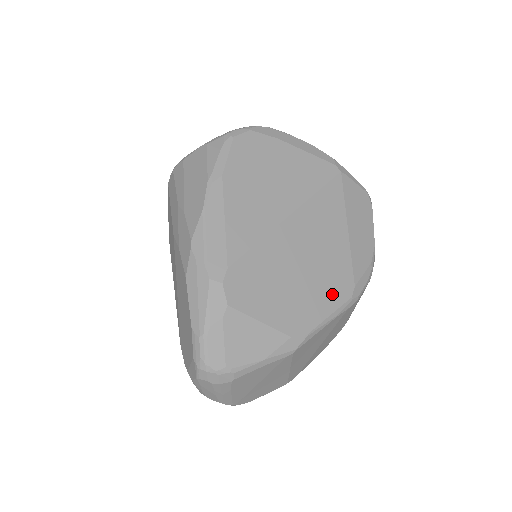
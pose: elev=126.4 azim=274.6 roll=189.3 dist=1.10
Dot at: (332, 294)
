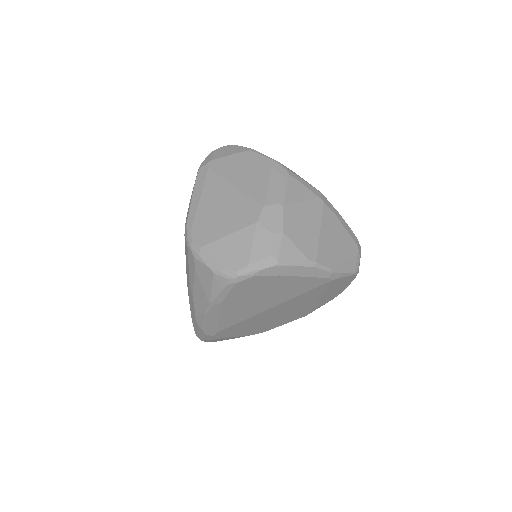
Dot at: (291, 319)
